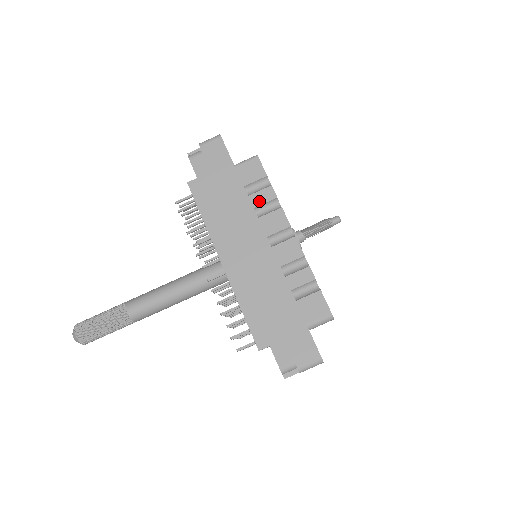
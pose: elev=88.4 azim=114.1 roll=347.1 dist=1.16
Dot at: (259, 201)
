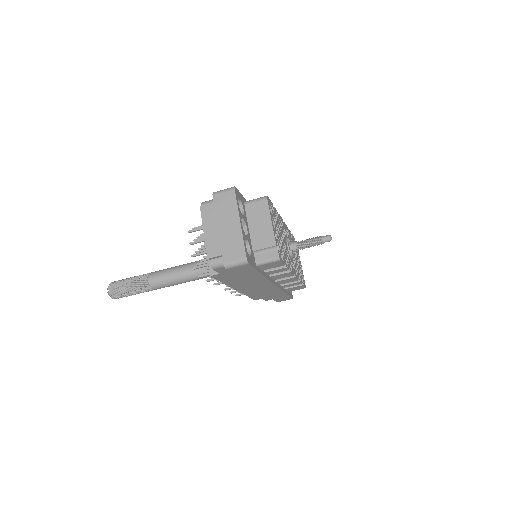
Dot at: (273, 273)
